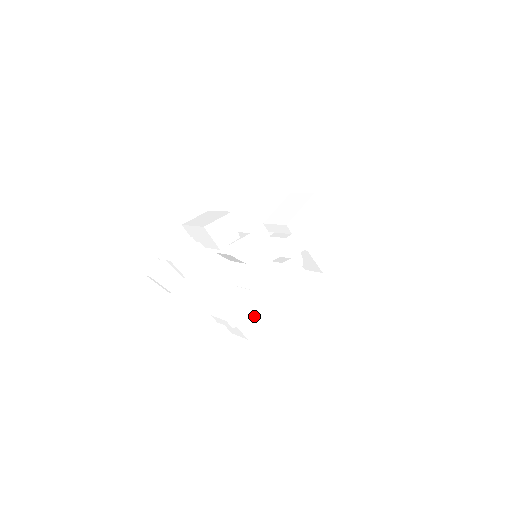
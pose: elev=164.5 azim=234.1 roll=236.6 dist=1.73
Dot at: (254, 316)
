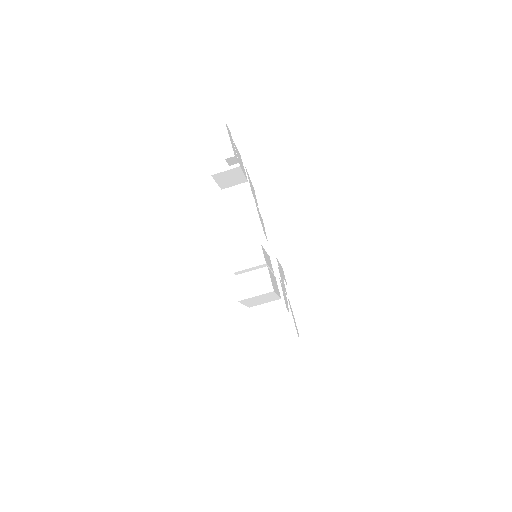
Dot at: (273, 280)
